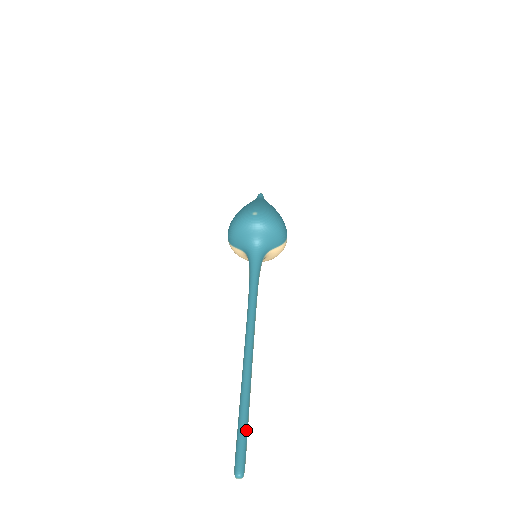
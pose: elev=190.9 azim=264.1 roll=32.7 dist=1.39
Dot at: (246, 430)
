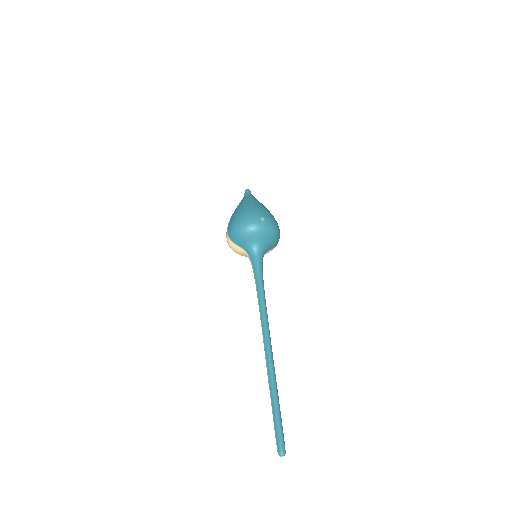
Dot at: (281, 418)
